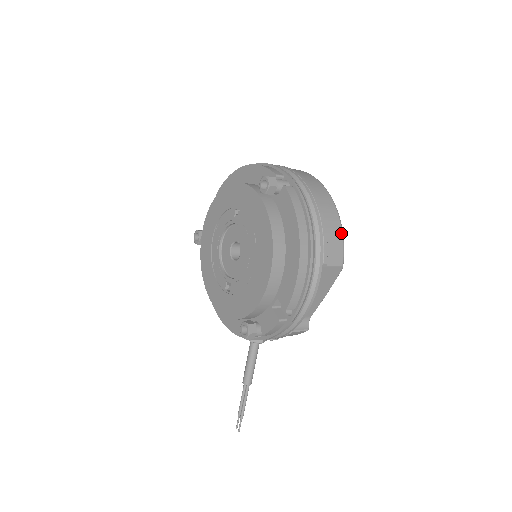
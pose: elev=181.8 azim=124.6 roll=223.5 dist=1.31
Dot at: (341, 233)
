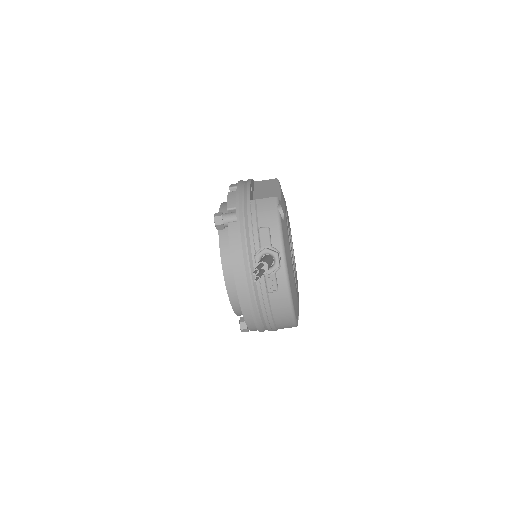
Dot at: occluded
